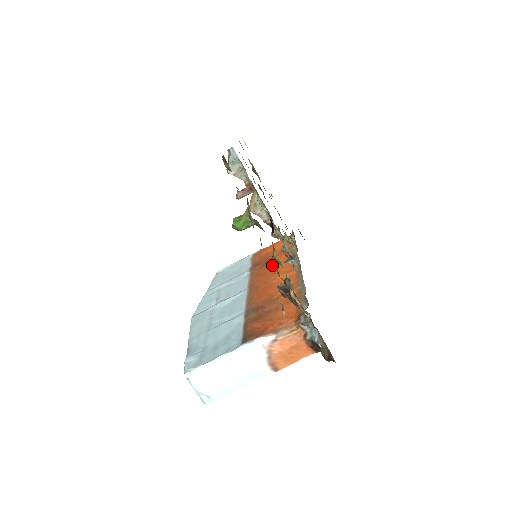
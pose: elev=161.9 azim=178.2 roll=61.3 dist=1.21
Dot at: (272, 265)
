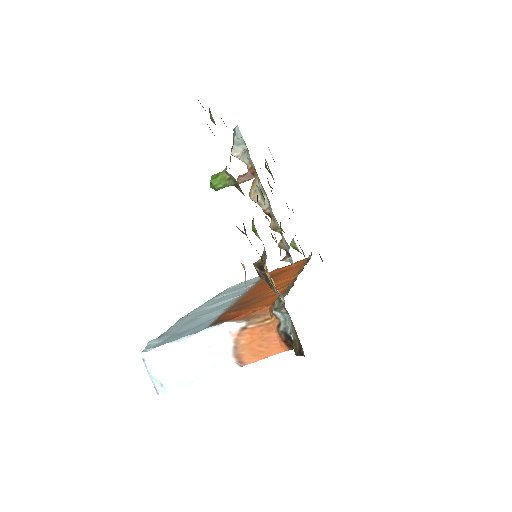
Dot at: (278, 276)
